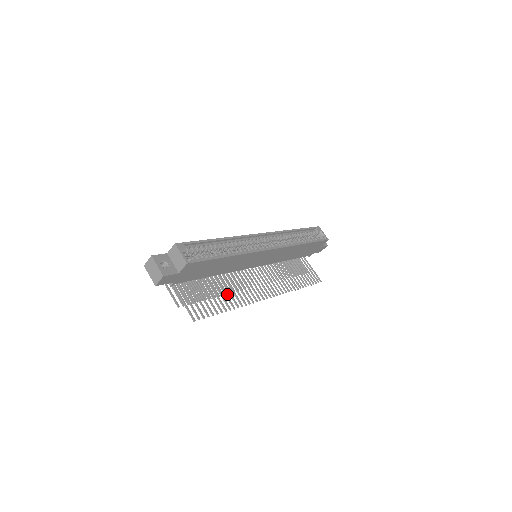
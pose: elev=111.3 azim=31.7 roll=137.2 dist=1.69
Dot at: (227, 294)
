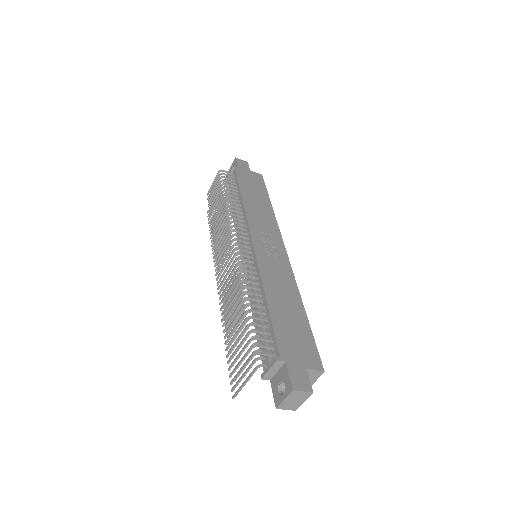
Dot at: occluded
